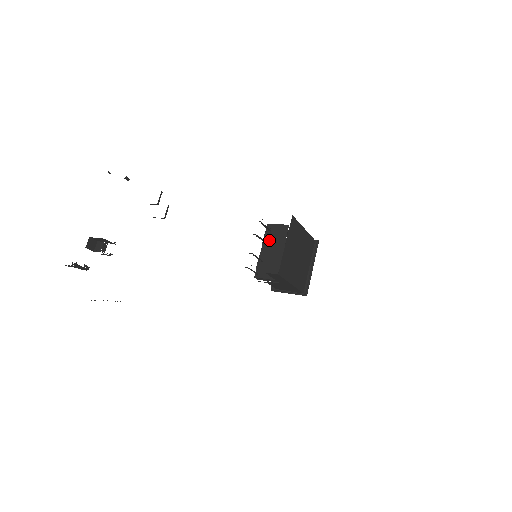
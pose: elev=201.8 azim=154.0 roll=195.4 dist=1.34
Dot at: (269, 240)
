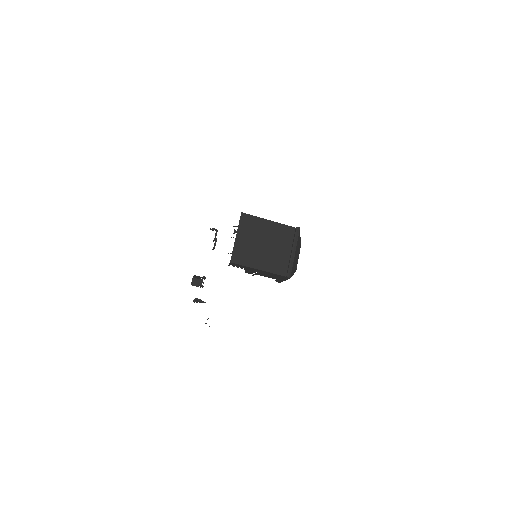
Dot at: occluded
